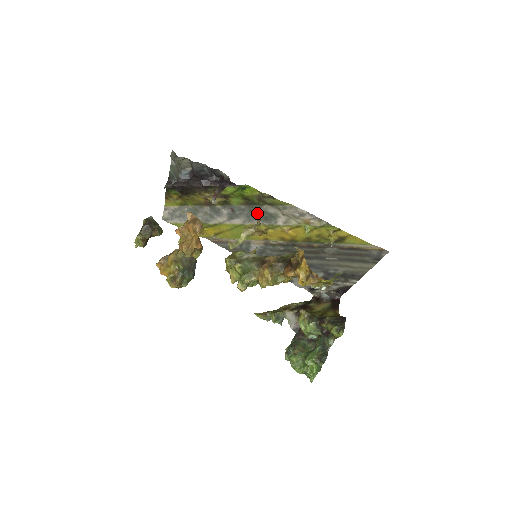
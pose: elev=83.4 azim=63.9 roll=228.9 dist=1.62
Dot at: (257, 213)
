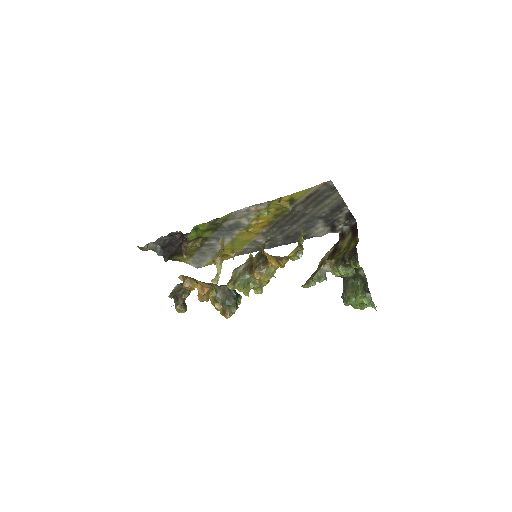
Dot at: (227, 229)
